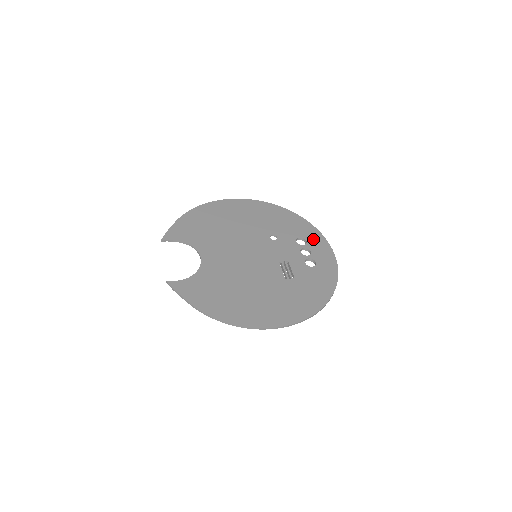
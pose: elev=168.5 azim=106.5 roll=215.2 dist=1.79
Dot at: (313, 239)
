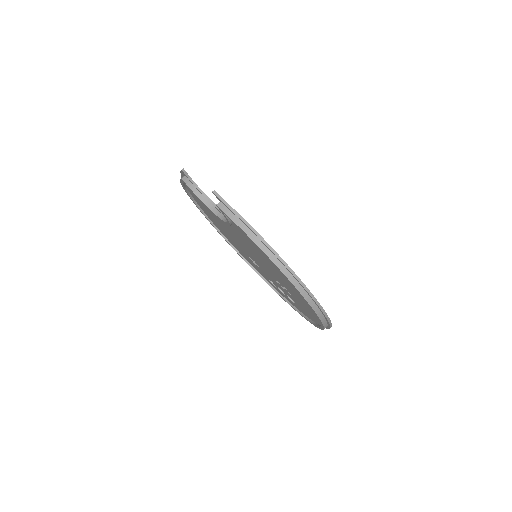
Dot at: occluded
